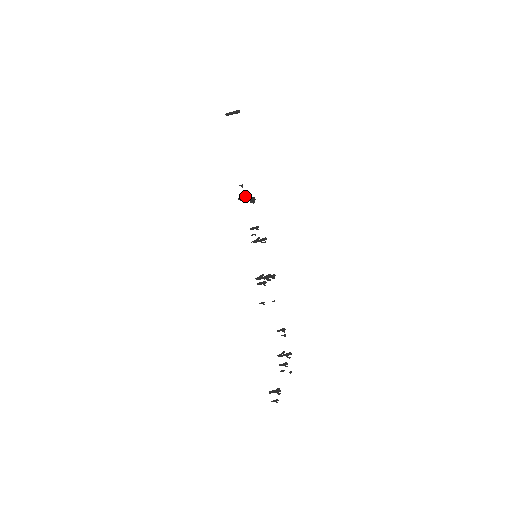
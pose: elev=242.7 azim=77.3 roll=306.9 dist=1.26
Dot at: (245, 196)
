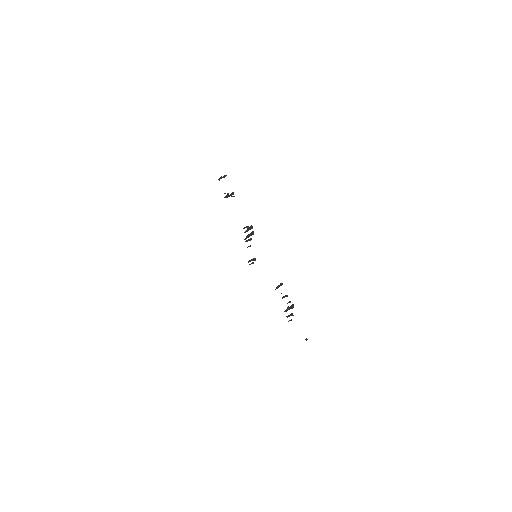
Dot at: (227, 193)
